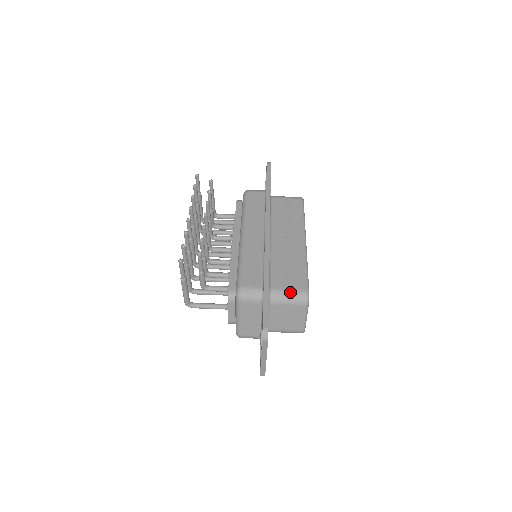
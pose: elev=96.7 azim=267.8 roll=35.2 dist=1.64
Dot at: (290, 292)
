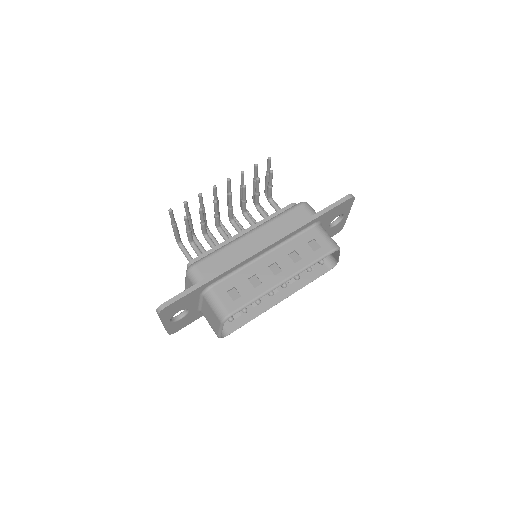
Dot at: (219, 303)
